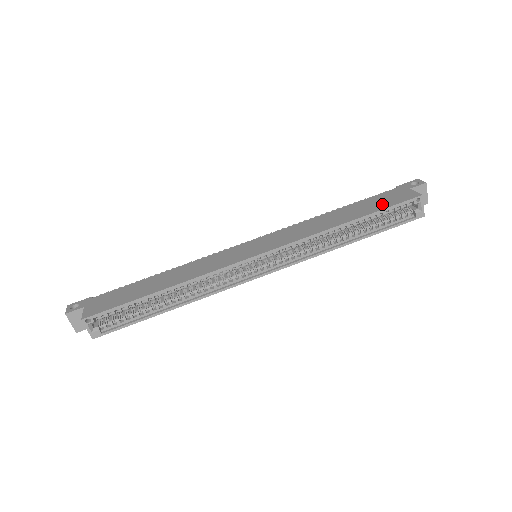
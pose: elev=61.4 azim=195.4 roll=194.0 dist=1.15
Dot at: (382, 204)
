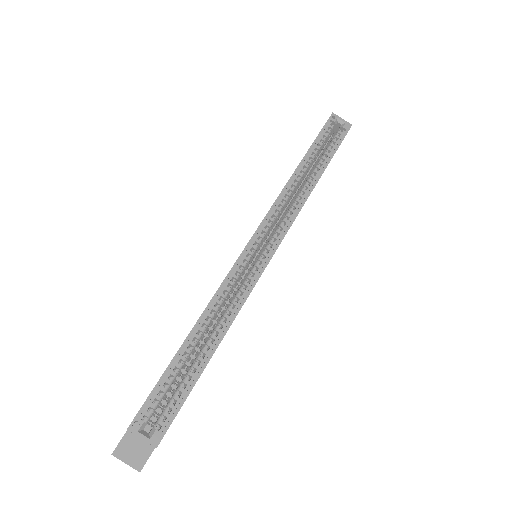
Dot at: occluded
